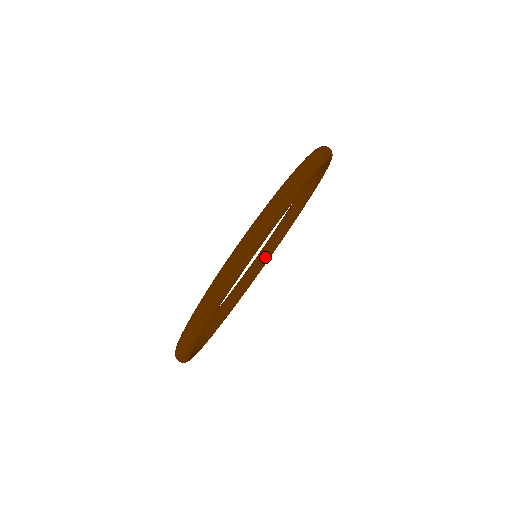
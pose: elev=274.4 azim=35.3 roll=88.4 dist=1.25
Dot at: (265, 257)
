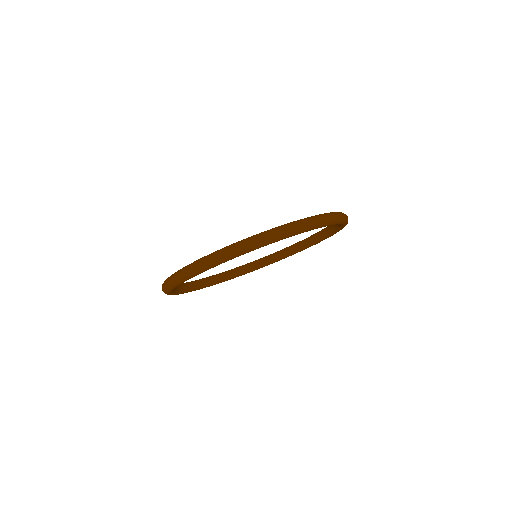
Dot at: (284, 254)
